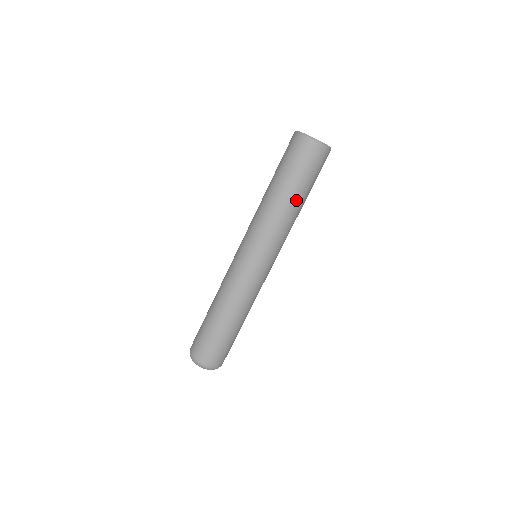
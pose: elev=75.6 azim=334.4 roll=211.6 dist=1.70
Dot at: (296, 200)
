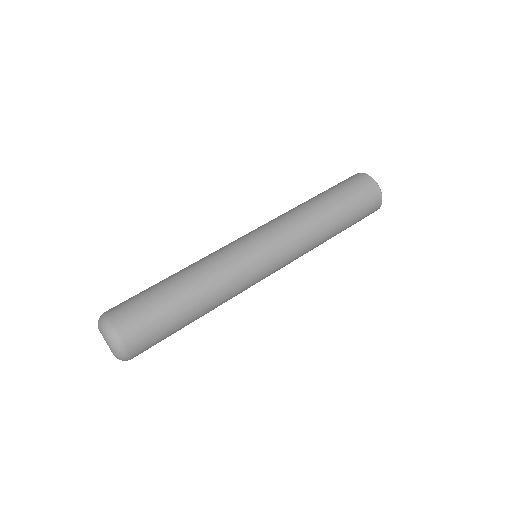
Dot at: (316, 199)
